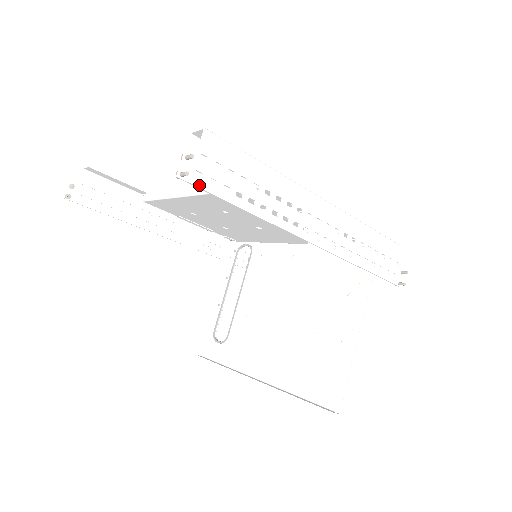
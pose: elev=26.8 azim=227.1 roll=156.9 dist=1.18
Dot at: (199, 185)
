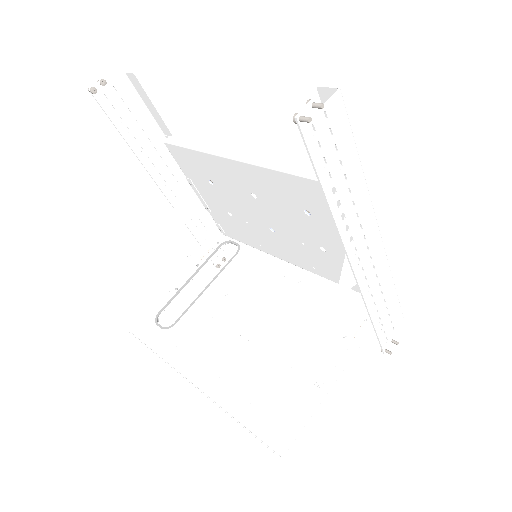
Dot at: (307, 141)
